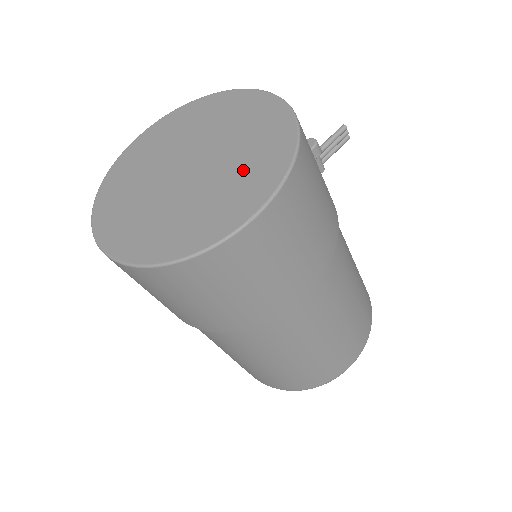
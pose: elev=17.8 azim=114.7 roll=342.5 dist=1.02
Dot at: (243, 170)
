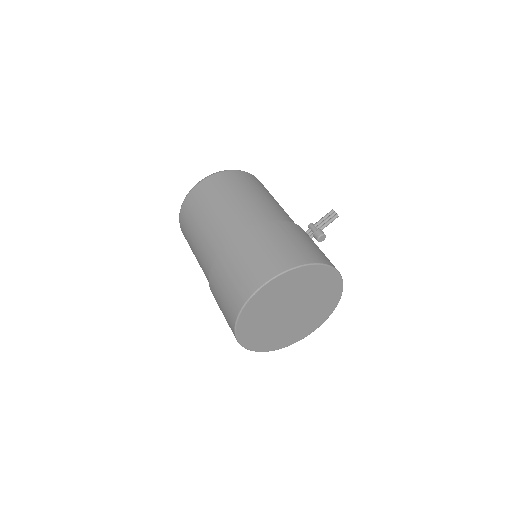
Dot at: (316, 314)
